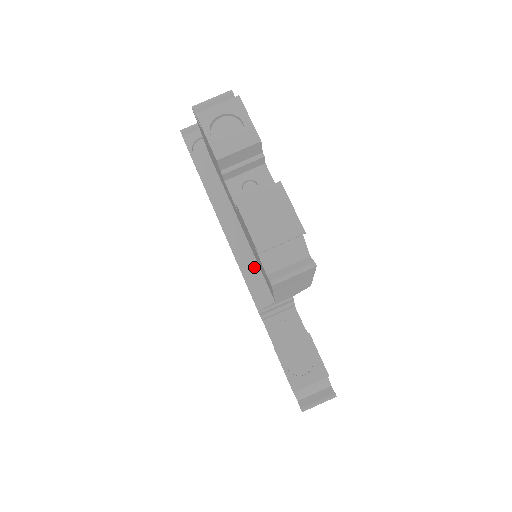
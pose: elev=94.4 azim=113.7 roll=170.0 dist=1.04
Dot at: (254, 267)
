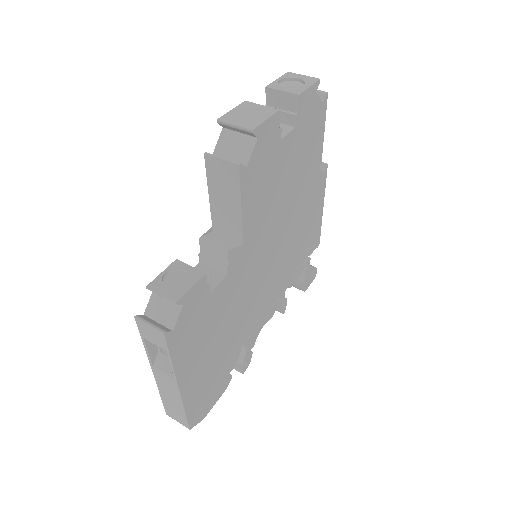
Dot at: occluded
